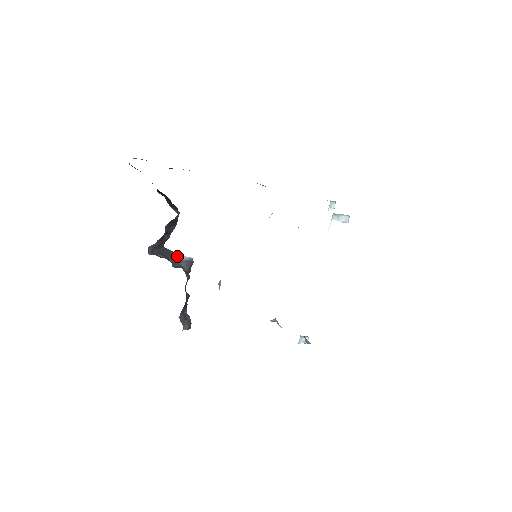
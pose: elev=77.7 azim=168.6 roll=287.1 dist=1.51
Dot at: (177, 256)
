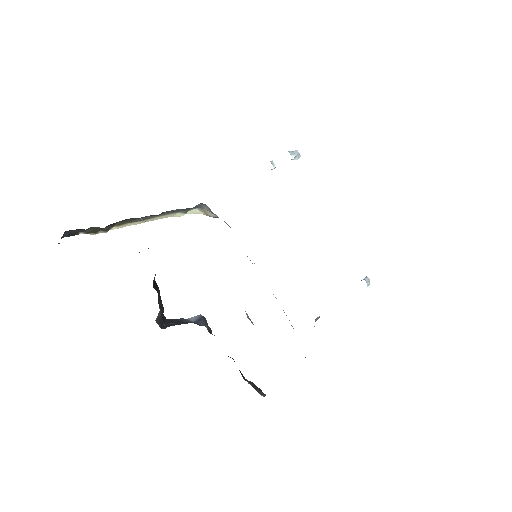
Dot at: (187, 320)
